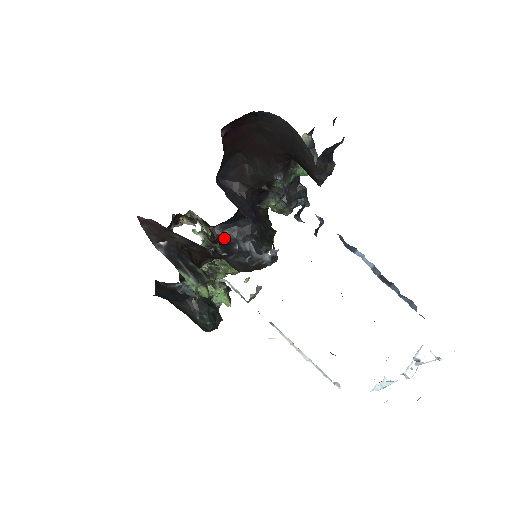
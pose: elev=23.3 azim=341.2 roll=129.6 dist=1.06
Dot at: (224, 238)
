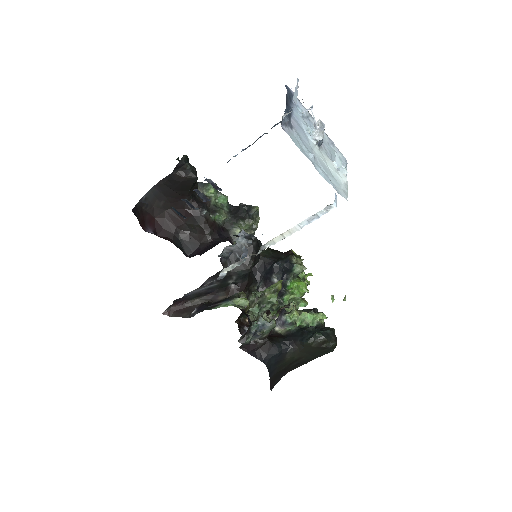
Dot at: (264, 289)
